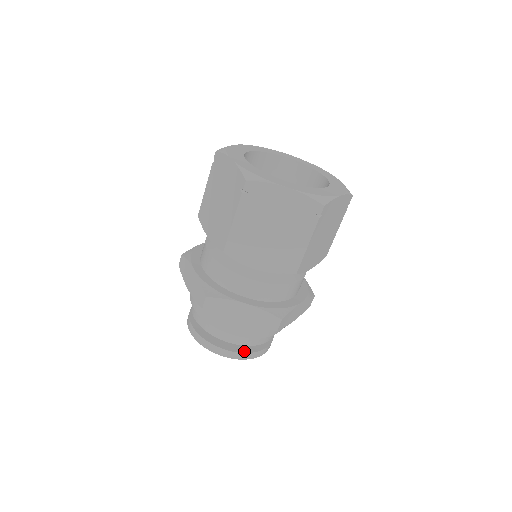
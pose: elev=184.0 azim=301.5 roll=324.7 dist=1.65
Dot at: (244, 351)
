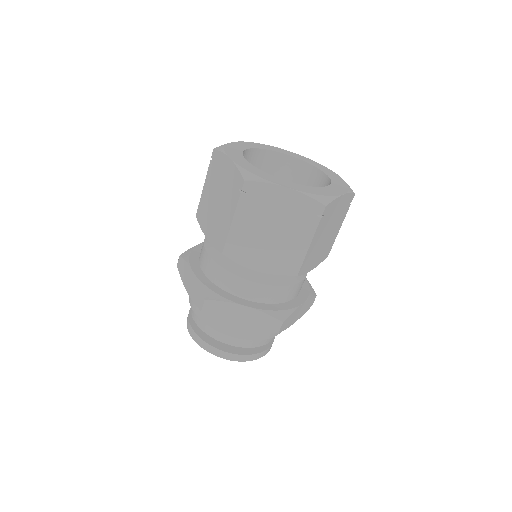
Dot at: (245, 353)
